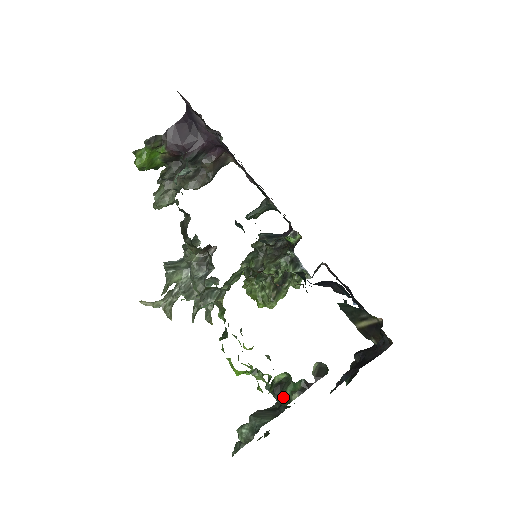
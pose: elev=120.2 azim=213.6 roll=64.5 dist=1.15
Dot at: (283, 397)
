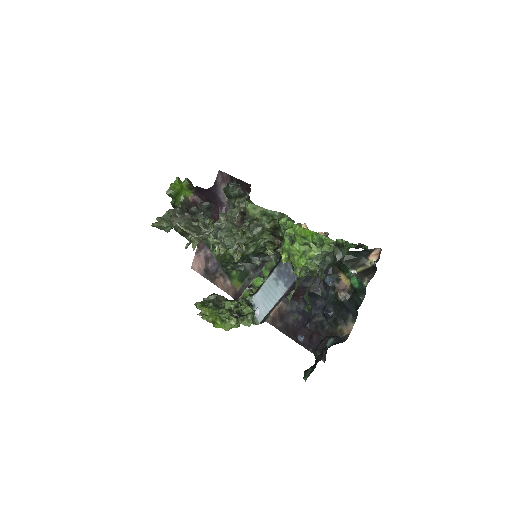
Dot at: (344, 248)
